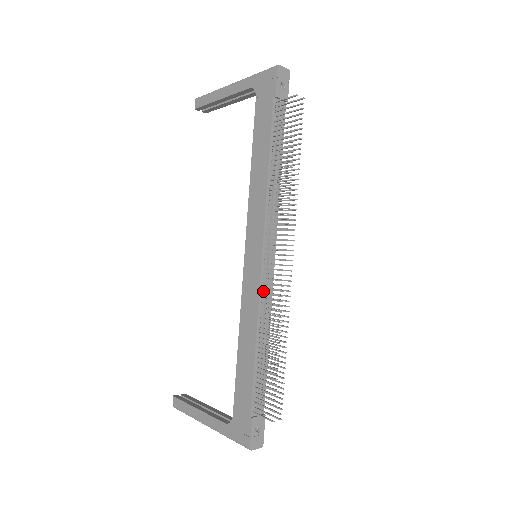
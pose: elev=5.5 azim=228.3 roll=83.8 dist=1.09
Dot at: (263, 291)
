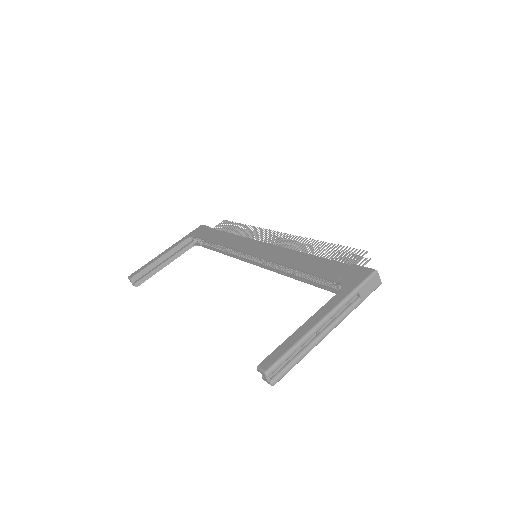
Dot at: occluded
